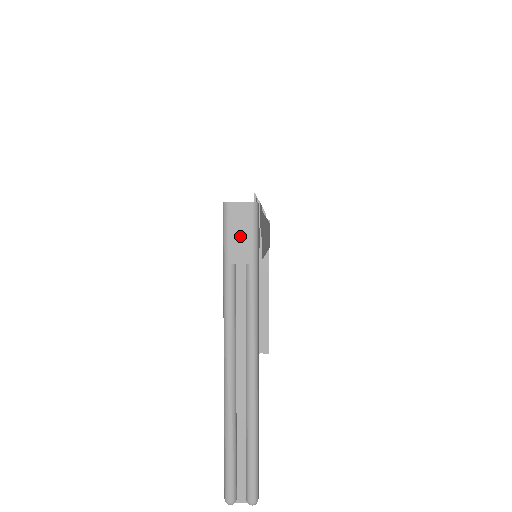
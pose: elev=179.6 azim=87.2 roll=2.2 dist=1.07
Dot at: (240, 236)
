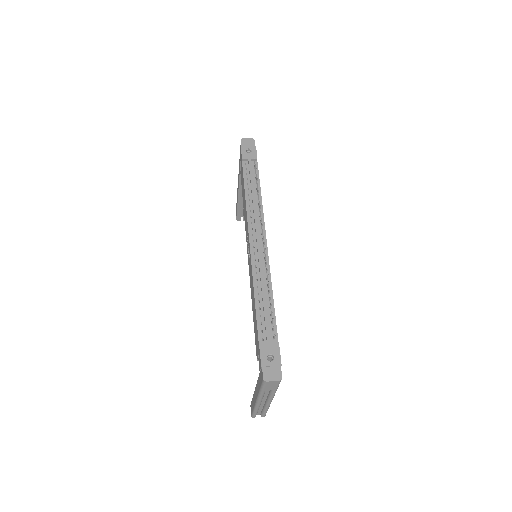
Dot at: (271, 386)
